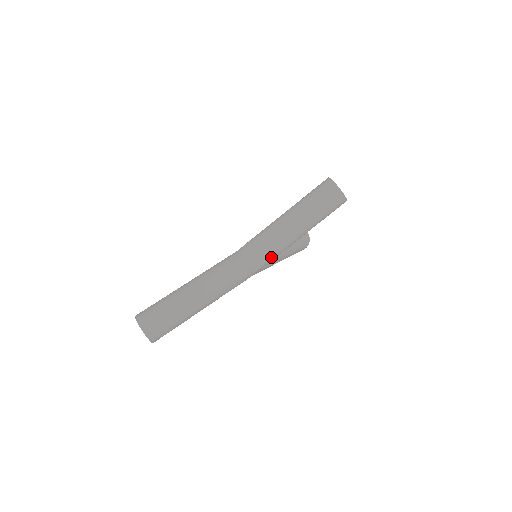
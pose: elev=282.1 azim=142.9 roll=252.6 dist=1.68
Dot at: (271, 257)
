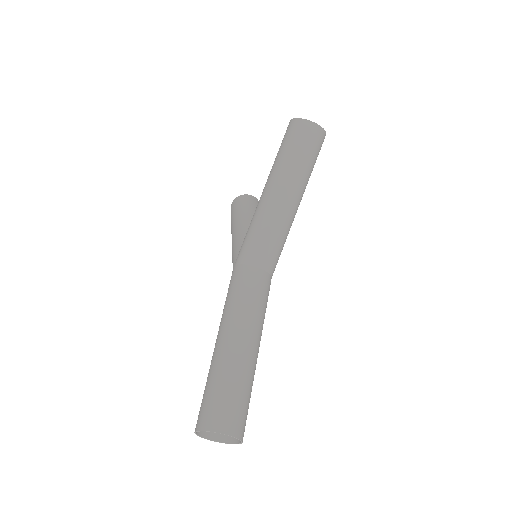
Dot at: (282, 247)
